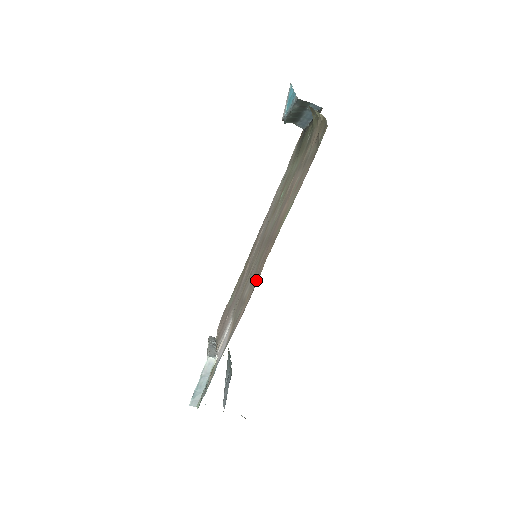
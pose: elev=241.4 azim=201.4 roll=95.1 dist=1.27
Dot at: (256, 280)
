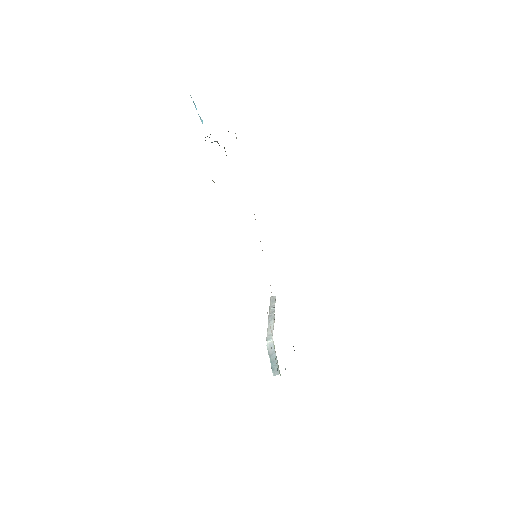
Dot at: occluded
